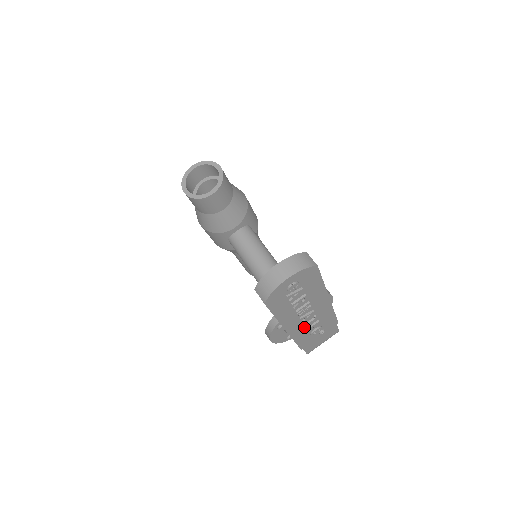
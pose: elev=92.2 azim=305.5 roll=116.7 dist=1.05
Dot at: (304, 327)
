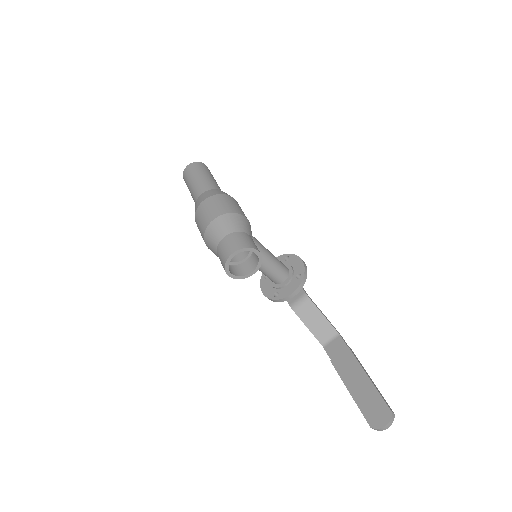
Dot at: occluded
